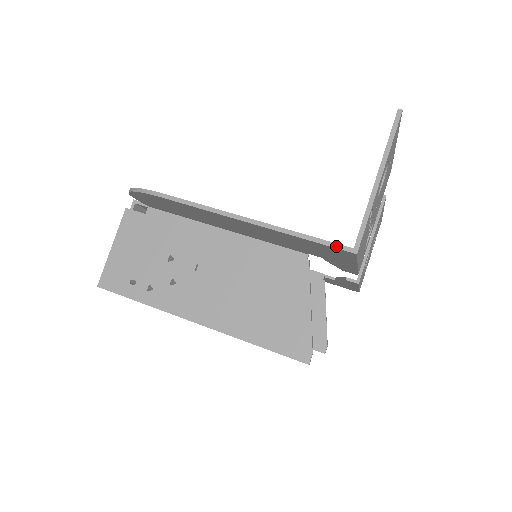
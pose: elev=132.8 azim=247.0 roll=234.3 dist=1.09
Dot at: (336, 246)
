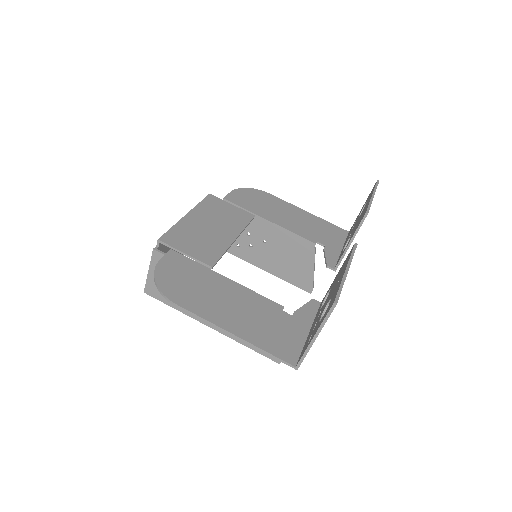
Dot at: (285, 363)
